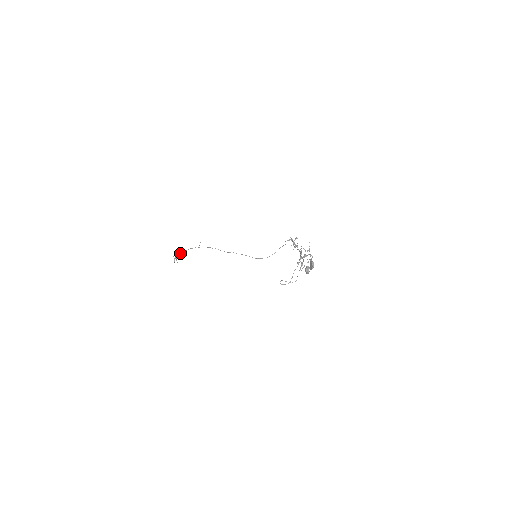
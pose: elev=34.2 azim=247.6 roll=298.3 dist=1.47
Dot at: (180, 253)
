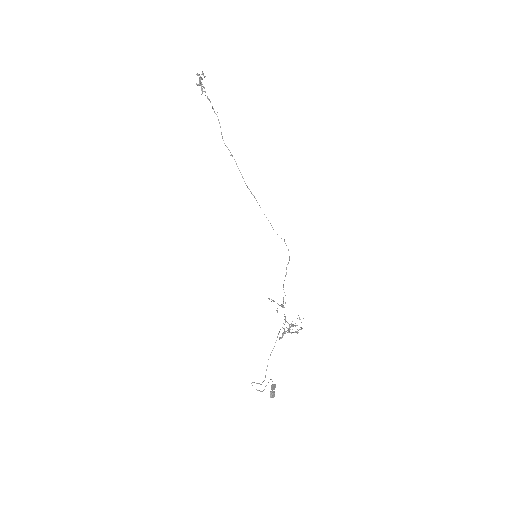
Dot at: (201, 86)
